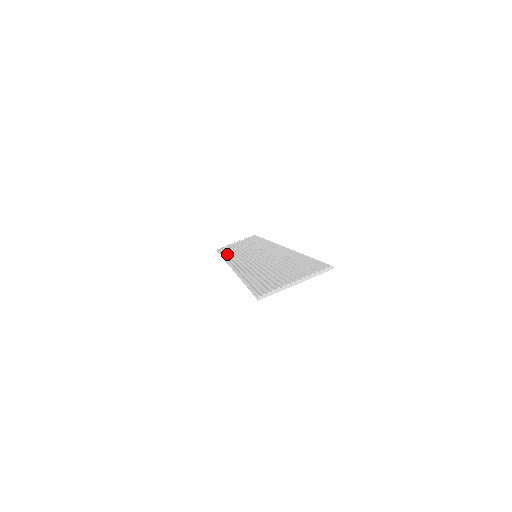
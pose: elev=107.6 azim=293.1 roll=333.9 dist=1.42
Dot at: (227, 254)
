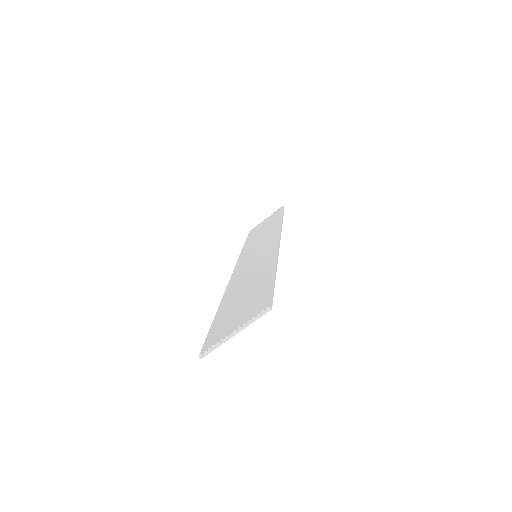
Dot at: occluded
